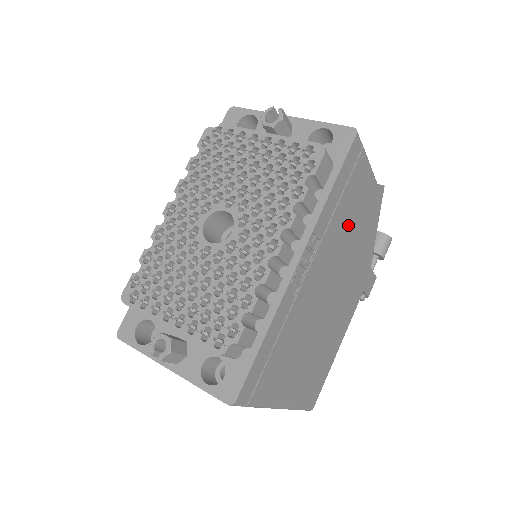
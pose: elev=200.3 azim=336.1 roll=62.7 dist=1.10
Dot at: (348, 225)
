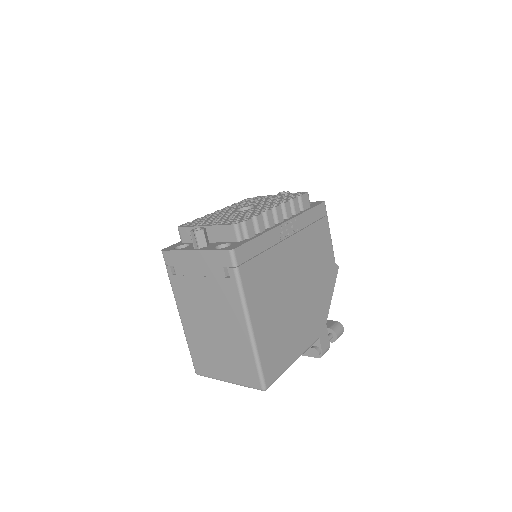
Dot at: (314, 252)
